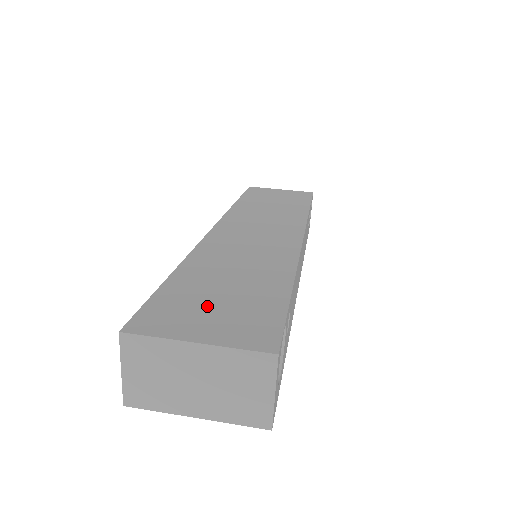
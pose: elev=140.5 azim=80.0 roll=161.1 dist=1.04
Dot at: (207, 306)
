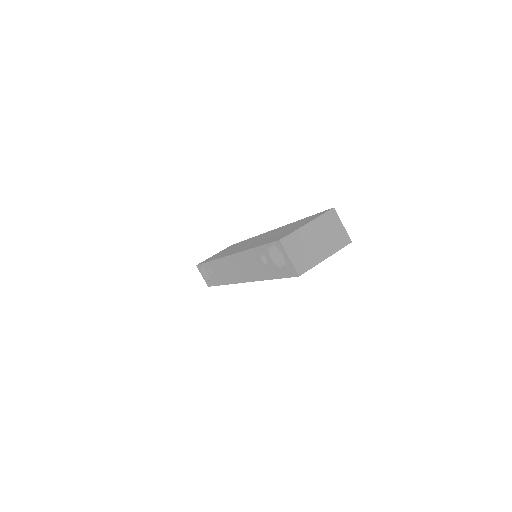
Dot at: (289, 230)
